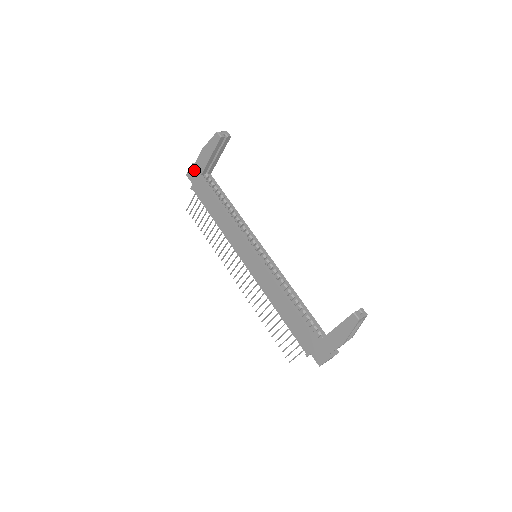
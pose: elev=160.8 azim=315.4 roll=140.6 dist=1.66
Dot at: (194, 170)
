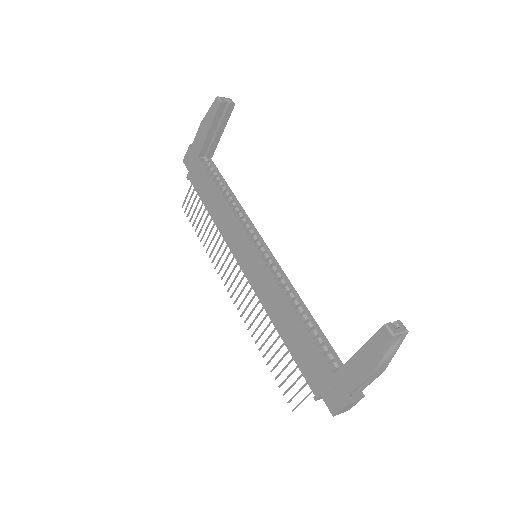
Dot at: (191, 153)
